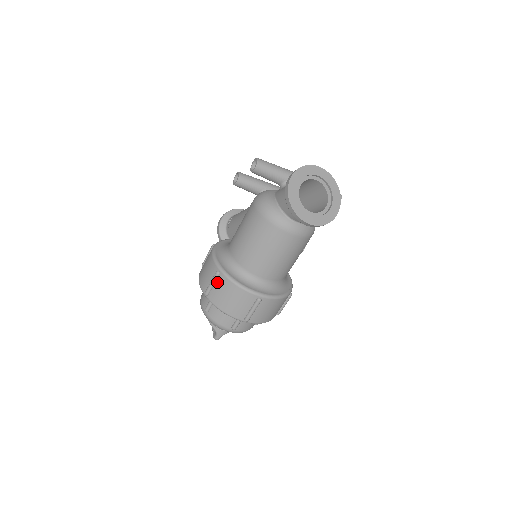
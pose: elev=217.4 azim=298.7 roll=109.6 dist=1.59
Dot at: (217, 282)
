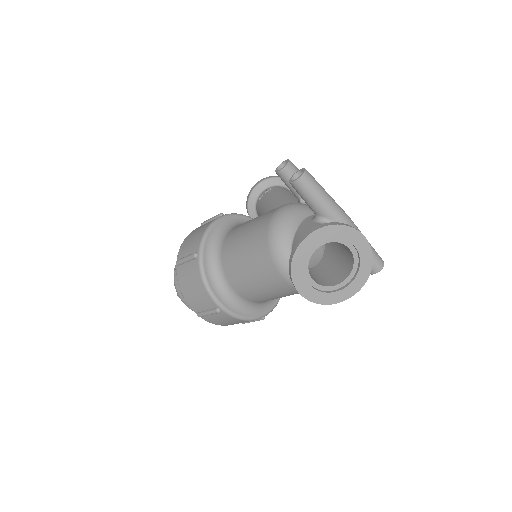
Dot at: (190, 262)
